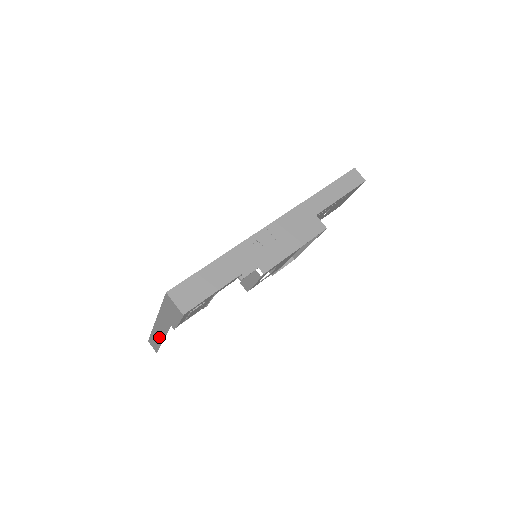
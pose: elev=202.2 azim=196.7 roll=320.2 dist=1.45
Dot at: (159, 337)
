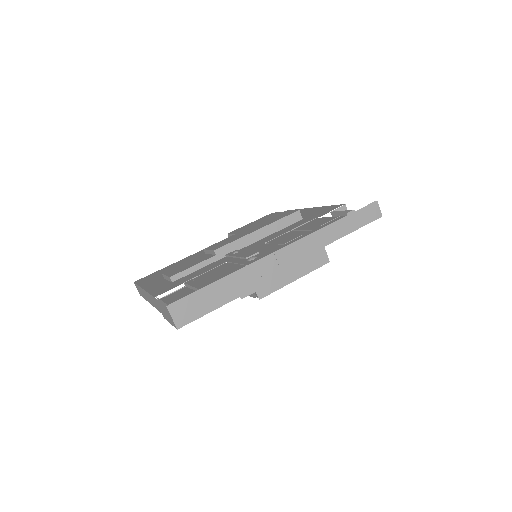
Dot at: (147, 298)
